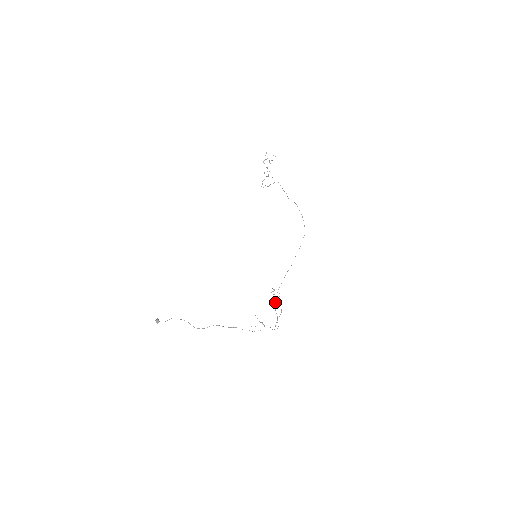
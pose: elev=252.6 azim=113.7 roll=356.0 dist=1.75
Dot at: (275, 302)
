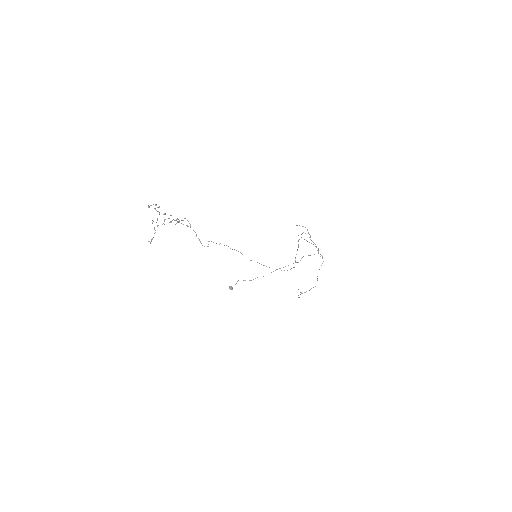
Dot at: occluded
